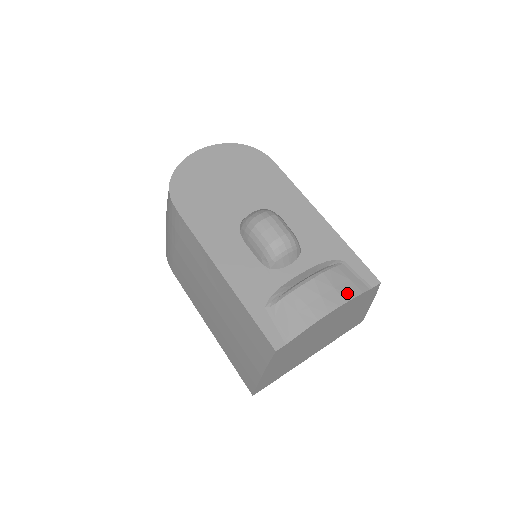
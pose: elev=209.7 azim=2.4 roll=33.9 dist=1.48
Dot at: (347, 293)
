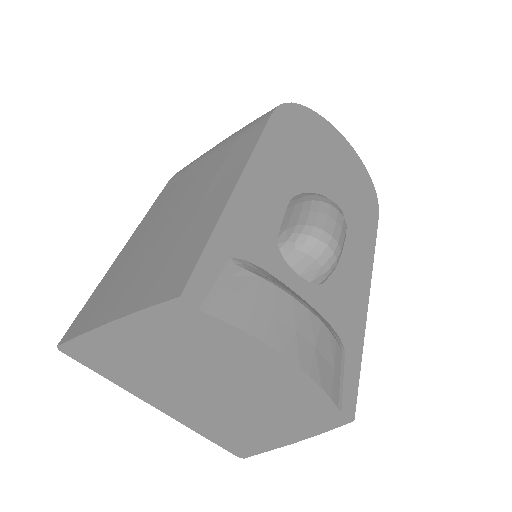
Dot at: (320, 371)
